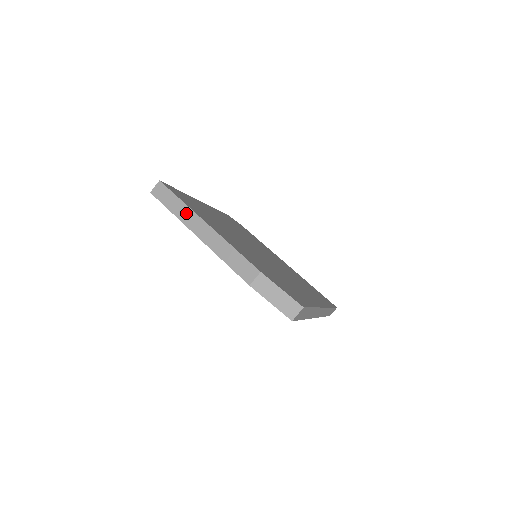
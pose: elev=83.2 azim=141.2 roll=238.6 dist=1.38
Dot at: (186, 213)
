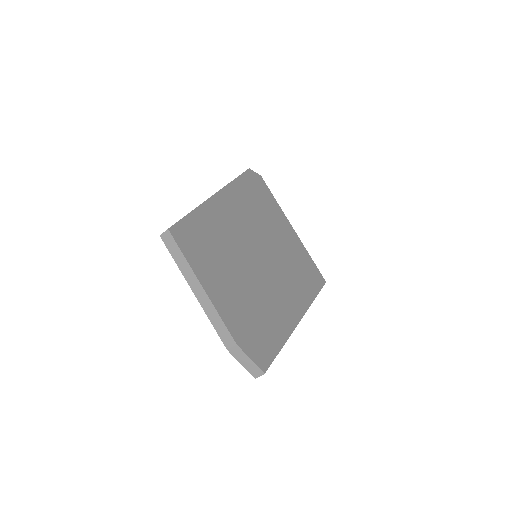
Dot at: (187, 270)
